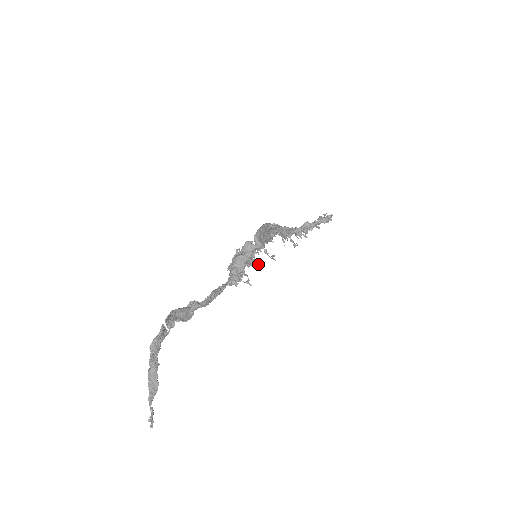
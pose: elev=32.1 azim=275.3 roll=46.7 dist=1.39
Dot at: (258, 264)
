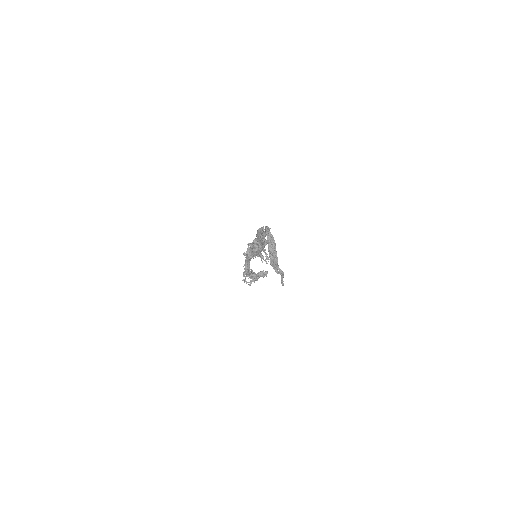
Dot at: occluded
